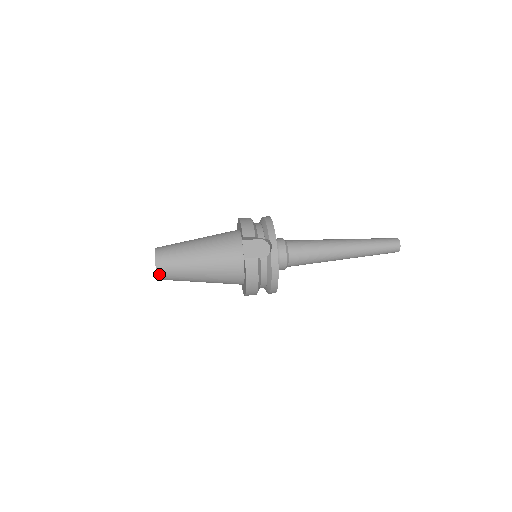
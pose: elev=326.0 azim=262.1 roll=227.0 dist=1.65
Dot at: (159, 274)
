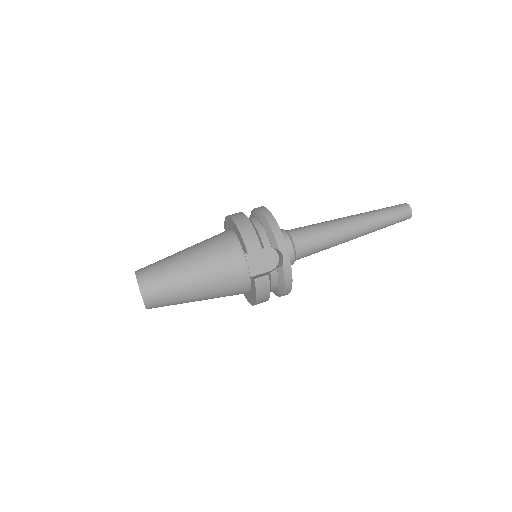
Dot at: (148, 307)
